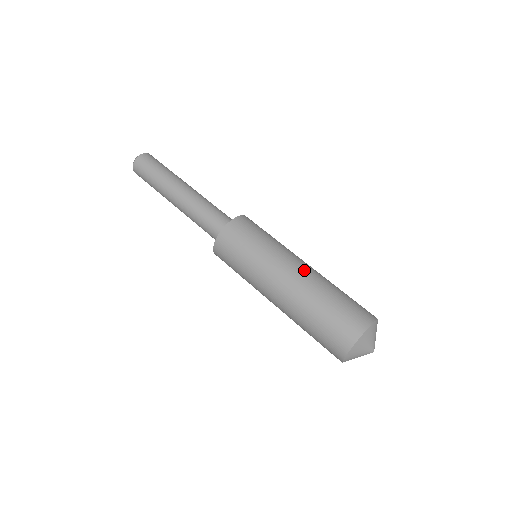
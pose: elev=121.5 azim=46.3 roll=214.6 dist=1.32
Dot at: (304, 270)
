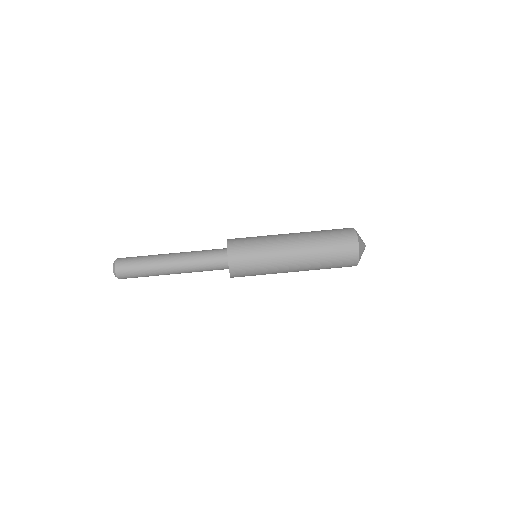
Dot at: (295, 233)
